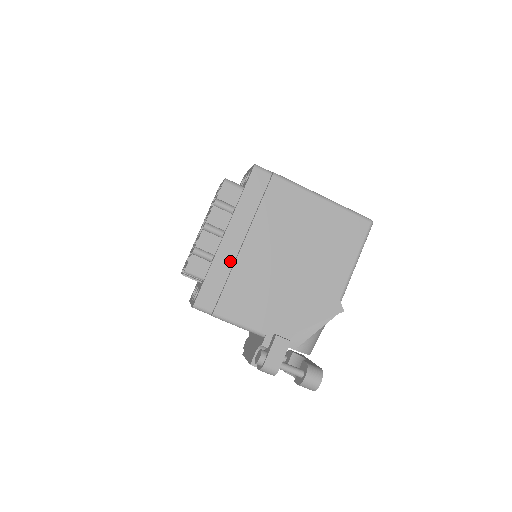
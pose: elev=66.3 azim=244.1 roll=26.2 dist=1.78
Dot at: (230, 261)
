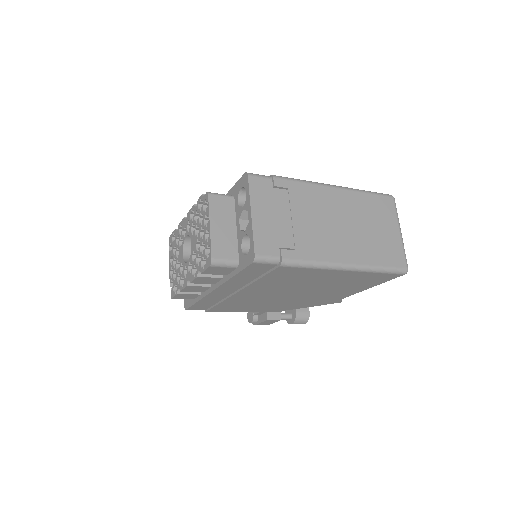
Dot at: (221, 297)
